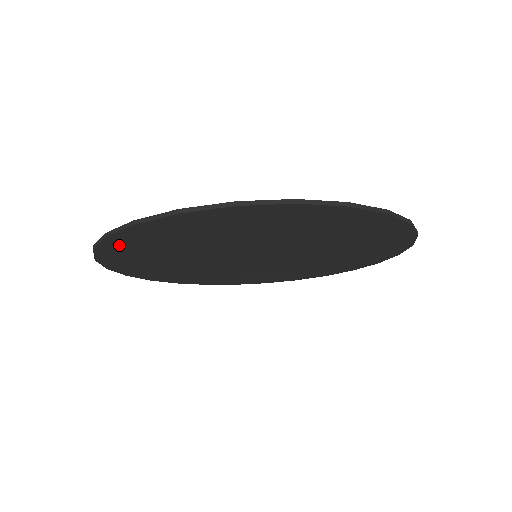
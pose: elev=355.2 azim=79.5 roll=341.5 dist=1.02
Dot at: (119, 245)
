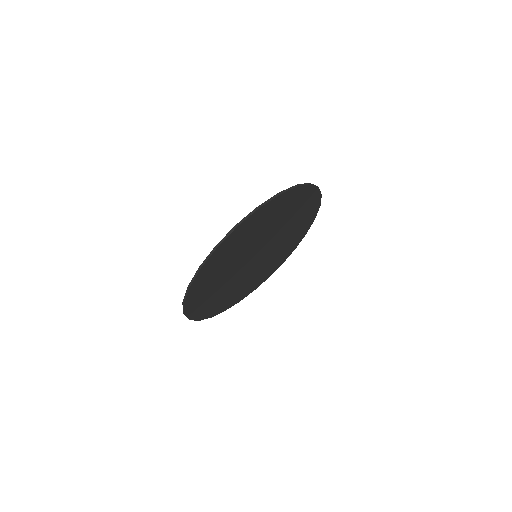
Dot at: (249, 222)
